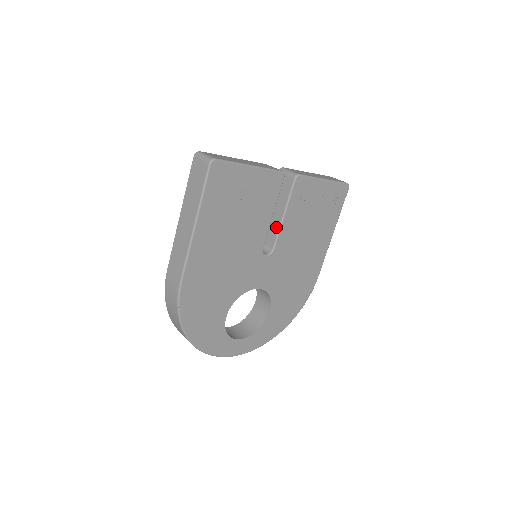
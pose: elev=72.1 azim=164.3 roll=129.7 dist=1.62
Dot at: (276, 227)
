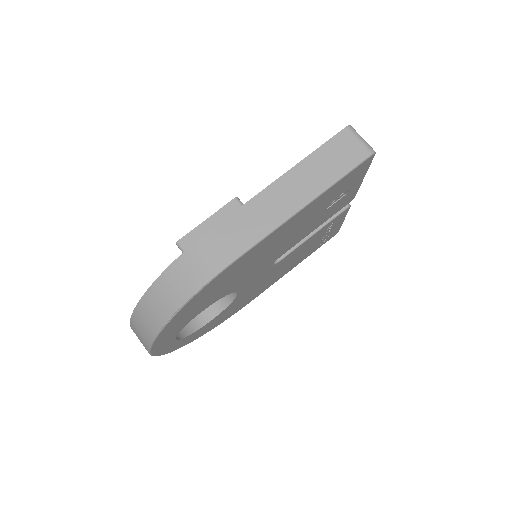
Dot at: occluded
